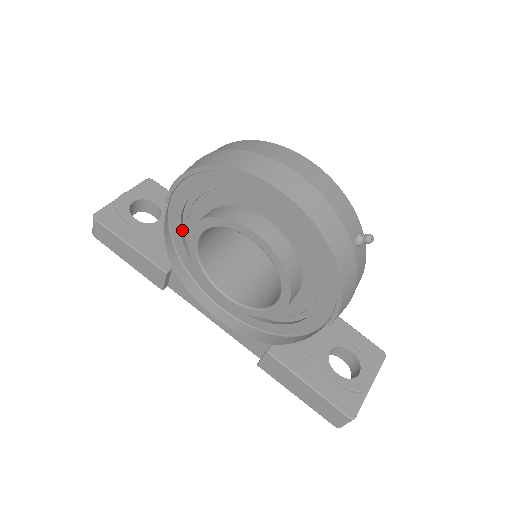
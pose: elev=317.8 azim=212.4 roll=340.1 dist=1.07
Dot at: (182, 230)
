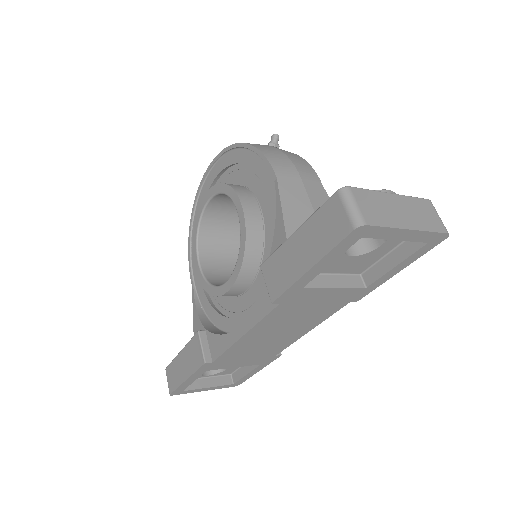
Dot at: (208, 298)
